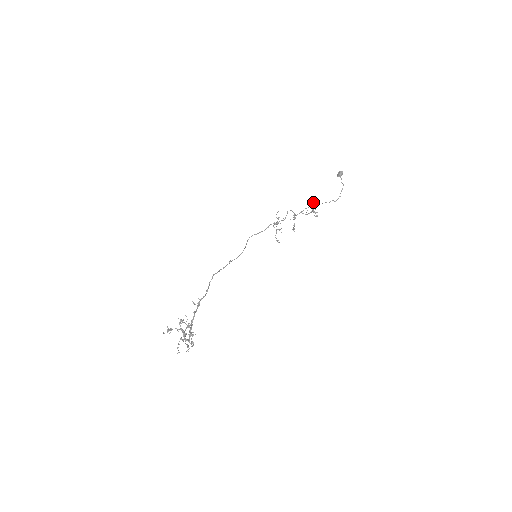
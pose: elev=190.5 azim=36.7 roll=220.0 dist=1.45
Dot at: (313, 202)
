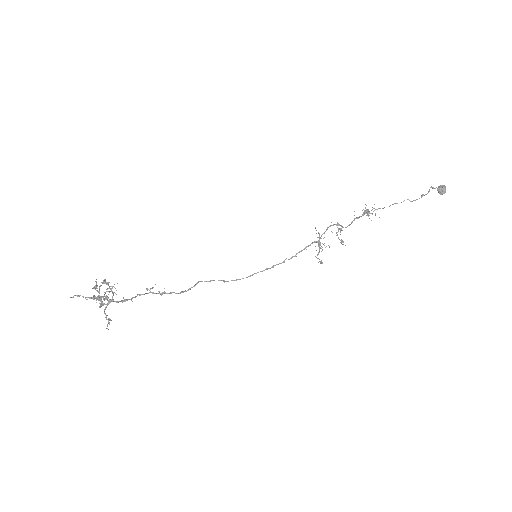
Dot at: occluded
